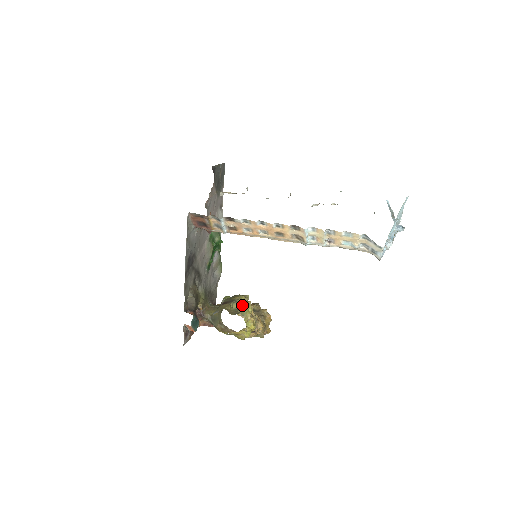
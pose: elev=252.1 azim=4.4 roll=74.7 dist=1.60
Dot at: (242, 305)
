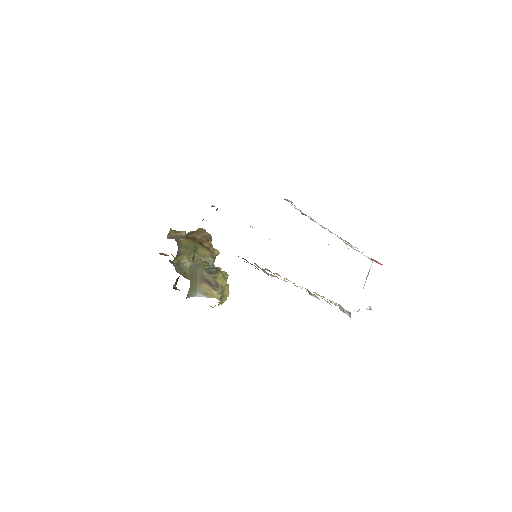
Dot at: (223, 291)
